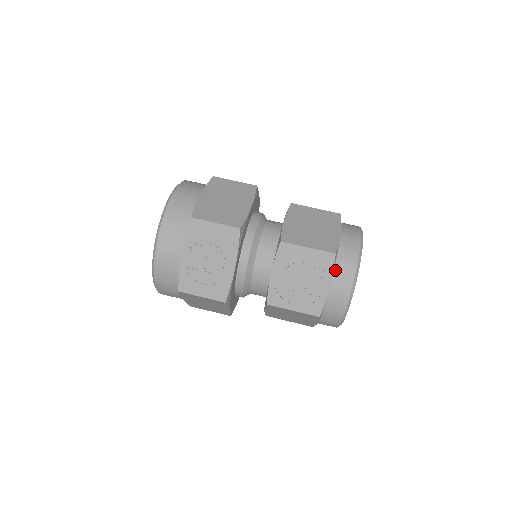
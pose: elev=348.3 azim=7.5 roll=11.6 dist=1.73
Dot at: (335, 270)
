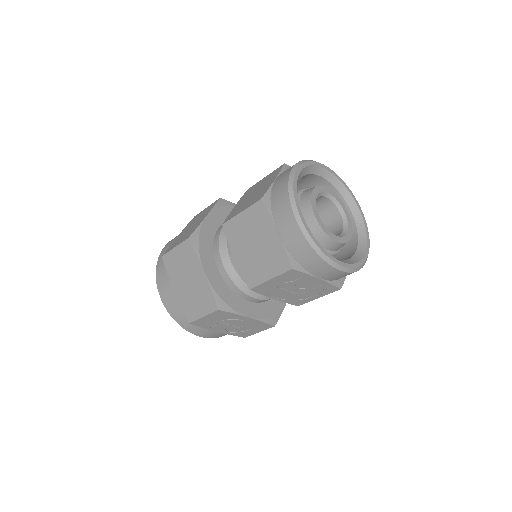
Dot at: (308, 270)
